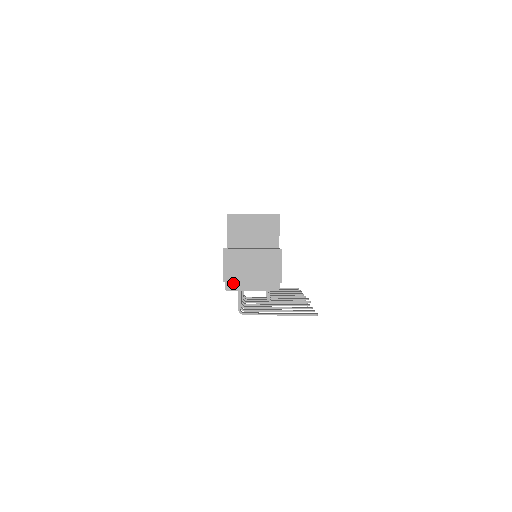
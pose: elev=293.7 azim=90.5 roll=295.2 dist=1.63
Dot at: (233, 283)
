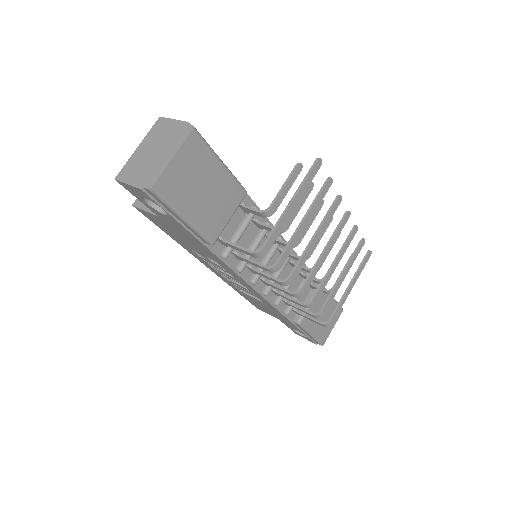
Dot at: (150, 178)
